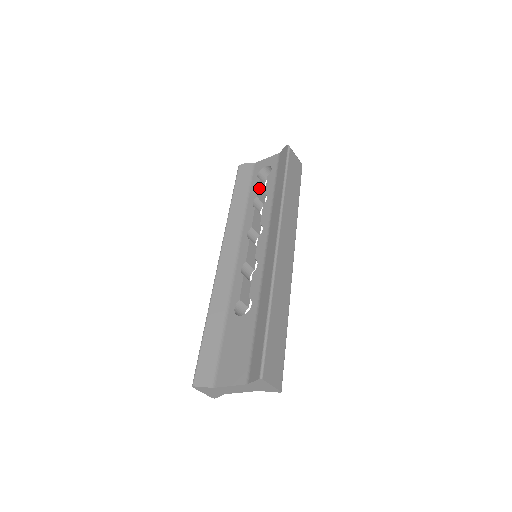
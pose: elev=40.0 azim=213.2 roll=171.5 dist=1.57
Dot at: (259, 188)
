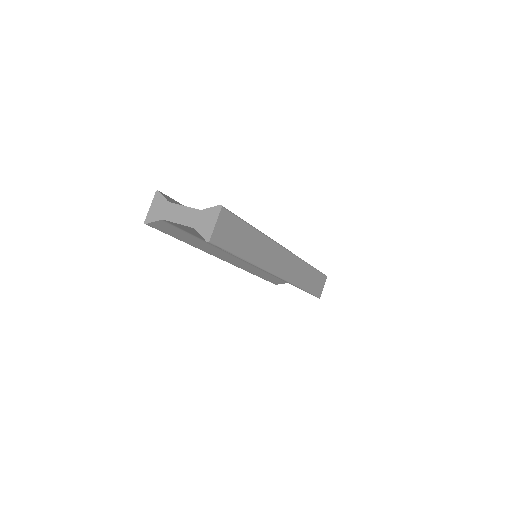
Dot at: occluded
